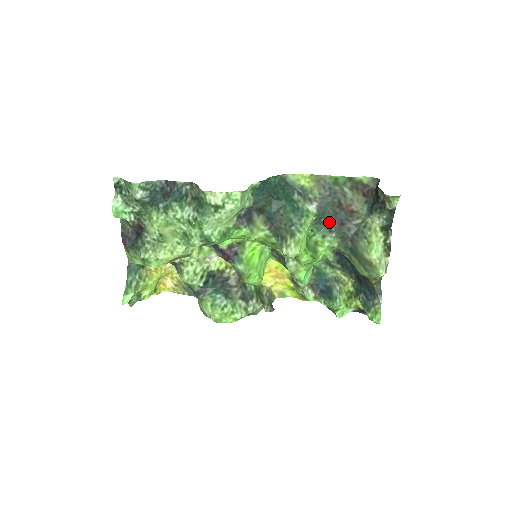
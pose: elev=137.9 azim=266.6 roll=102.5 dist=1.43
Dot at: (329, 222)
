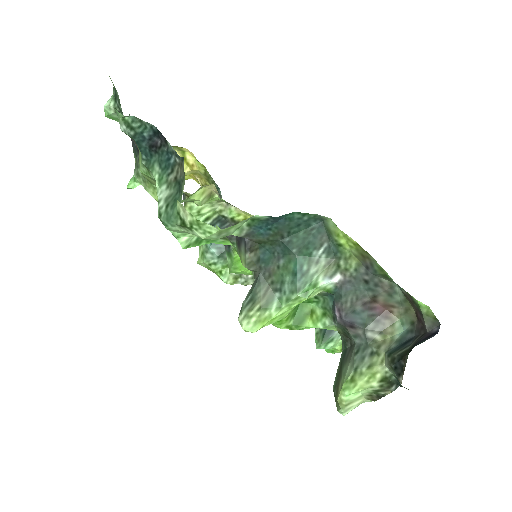
Dot at: (336, 312)
